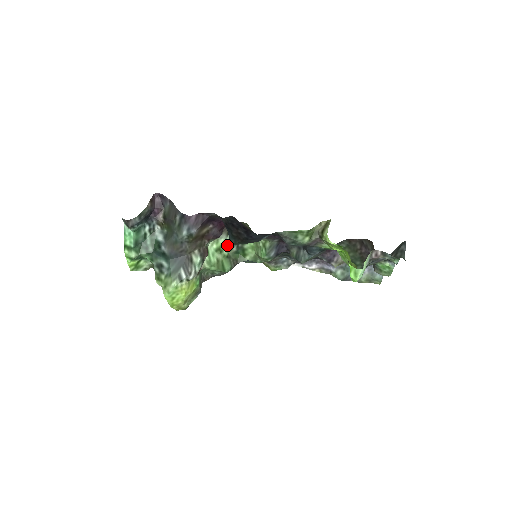
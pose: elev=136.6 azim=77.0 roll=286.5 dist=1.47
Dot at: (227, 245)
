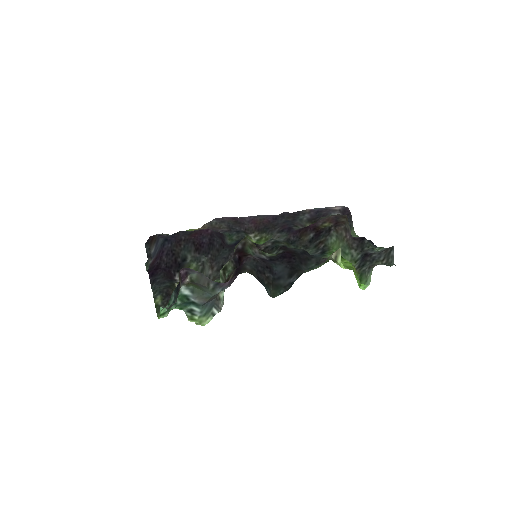
Dot at: occluded
